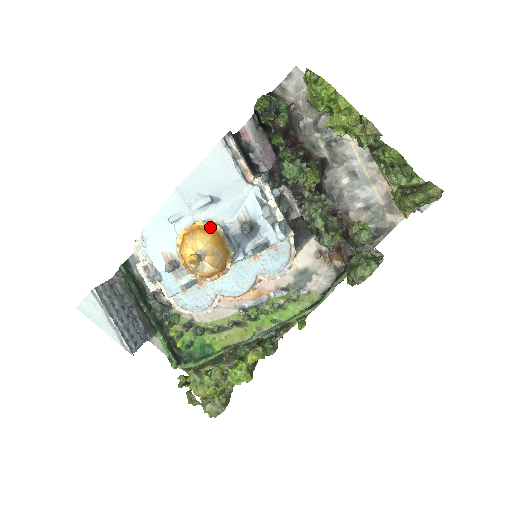
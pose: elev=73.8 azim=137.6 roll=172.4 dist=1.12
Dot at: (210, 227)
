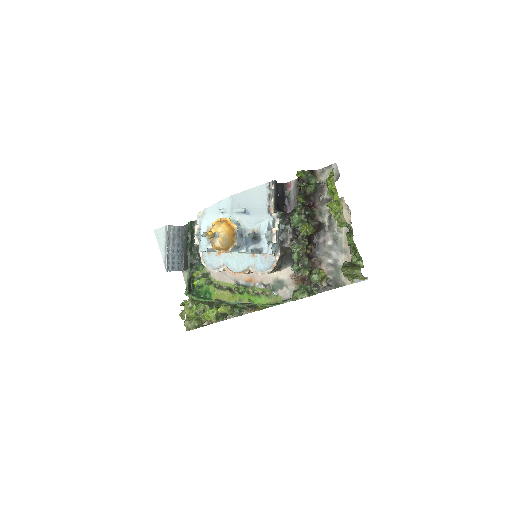
Dot at: (232, 224)
